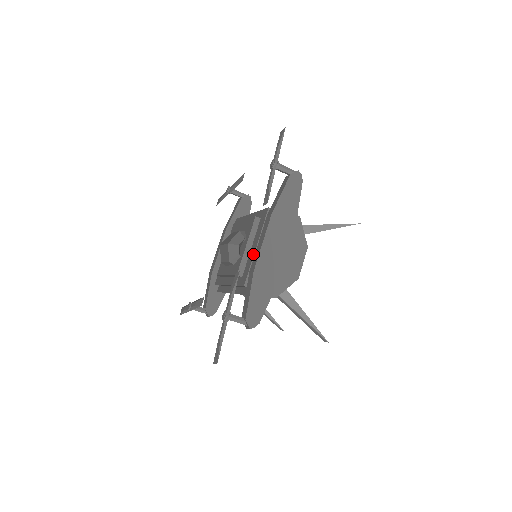
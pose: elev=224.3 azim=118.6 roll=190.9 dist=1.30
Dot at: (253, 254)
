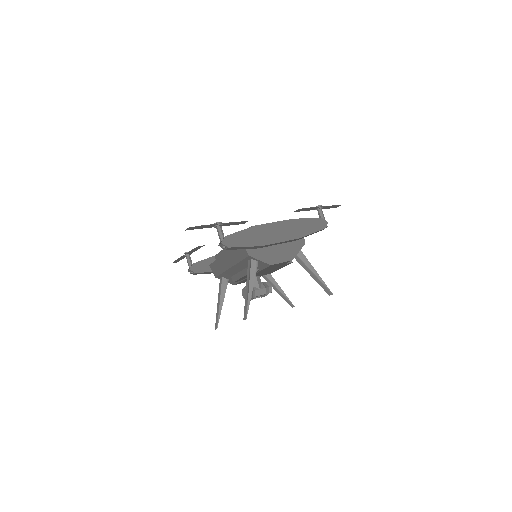
Dot at: occluded
